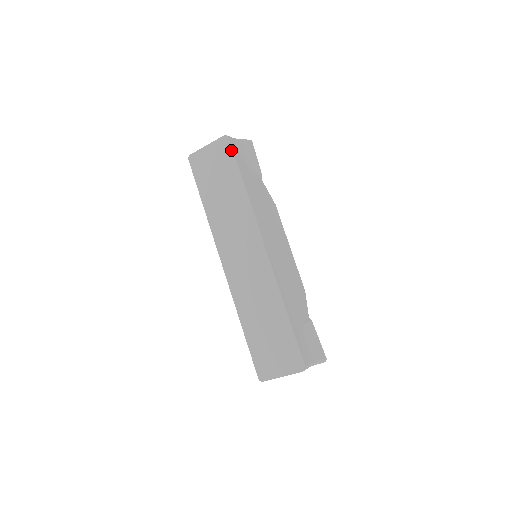
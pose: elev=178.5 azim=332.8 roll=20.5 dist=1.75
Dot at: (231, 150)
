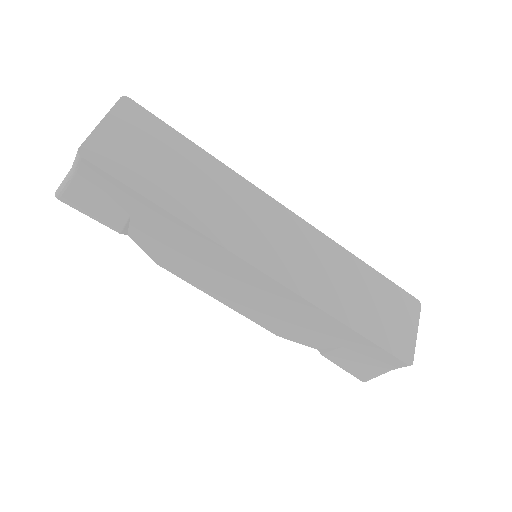
Dot at: (149, 114)
